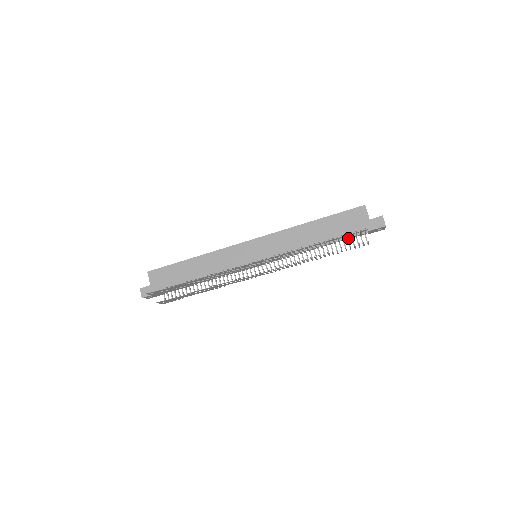
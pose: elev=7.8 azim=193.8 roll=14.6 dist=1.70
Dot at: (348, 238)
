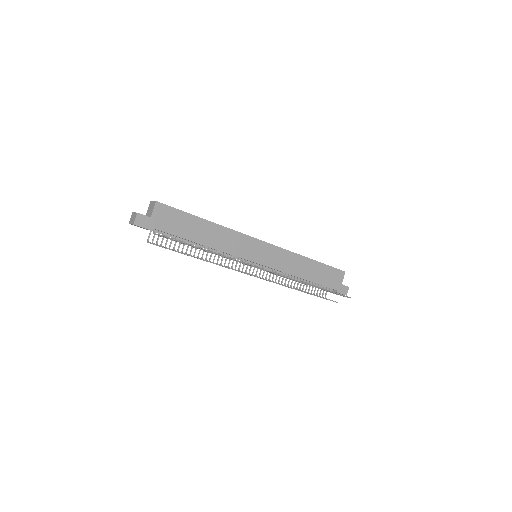
Dot at: occluded
